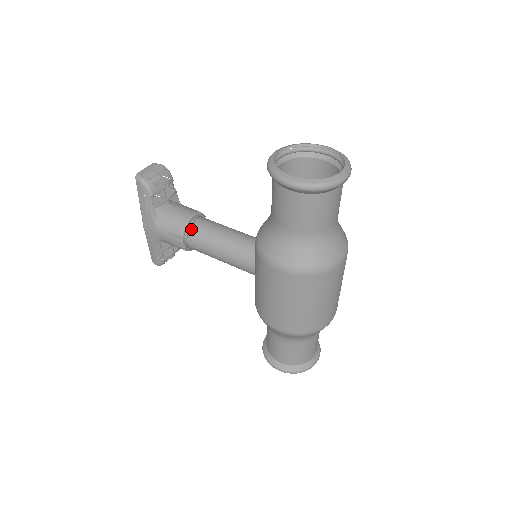
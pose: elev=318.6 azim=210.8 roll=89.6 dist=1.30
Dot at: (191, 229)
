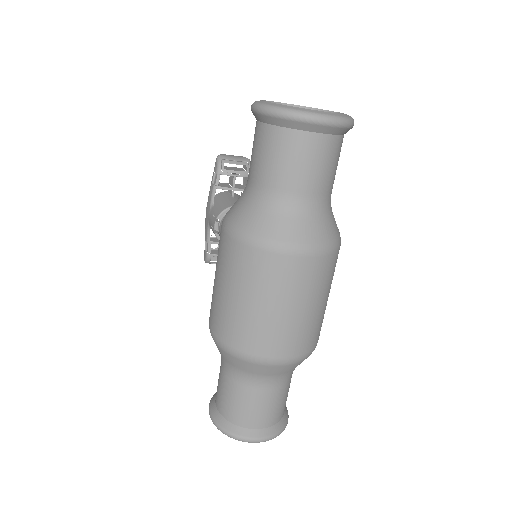
Dot at: occluded
